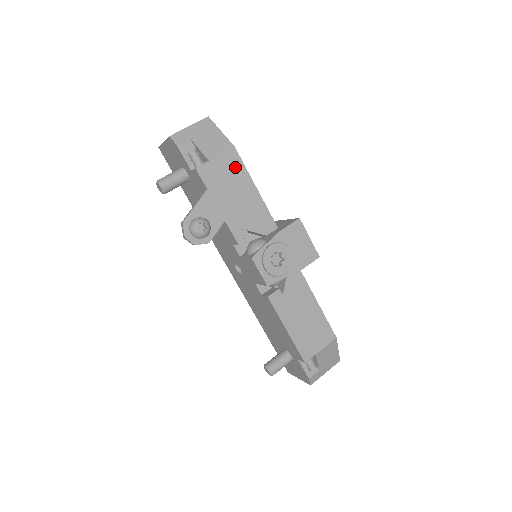
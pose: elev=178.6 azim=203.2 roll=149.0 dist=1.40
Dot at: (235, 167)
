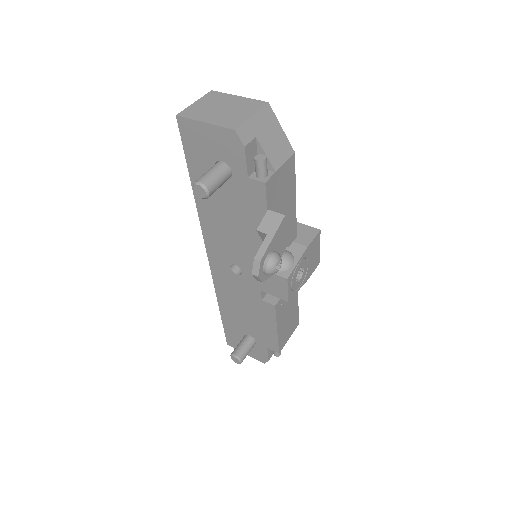
Dot at: (289, 177)
